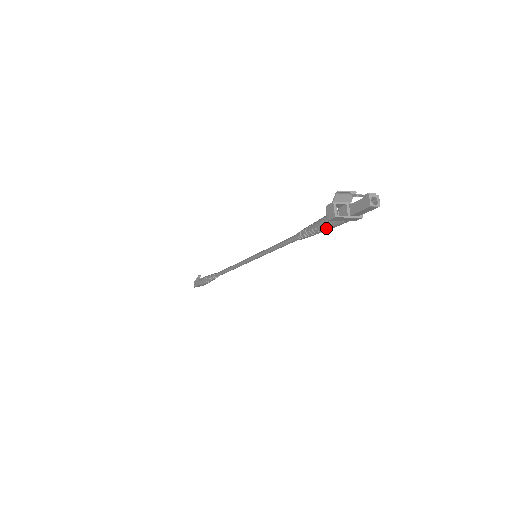
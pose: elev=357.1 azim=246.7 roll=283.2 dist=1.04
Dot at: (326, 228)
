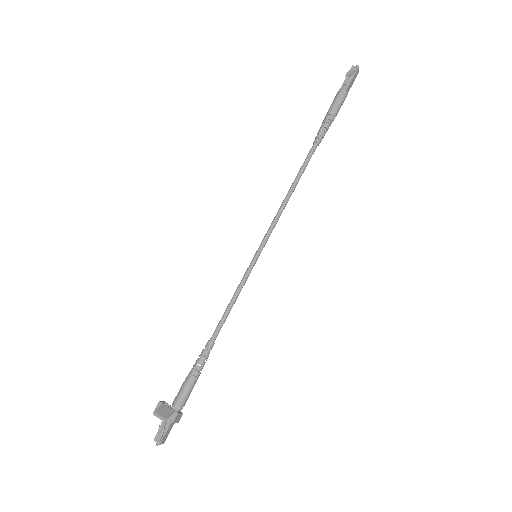
Dot at: occluded
